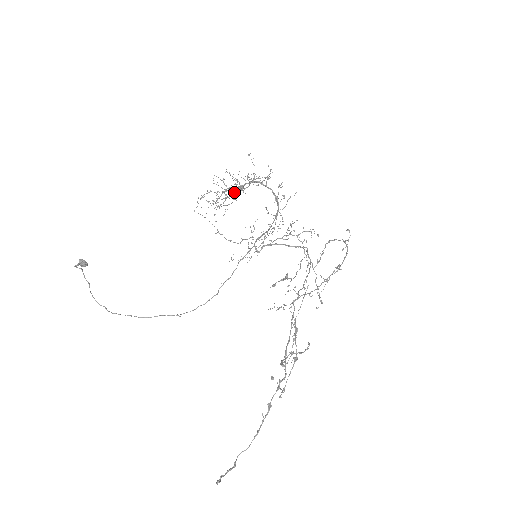
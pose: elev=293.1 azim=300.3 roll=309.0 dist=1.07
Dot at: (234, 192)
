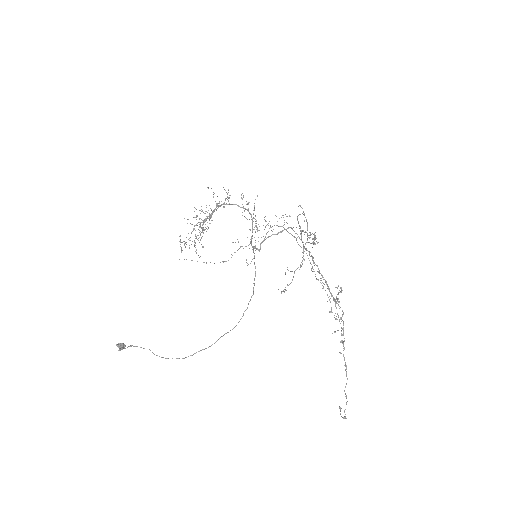
Dot at: (199, 227)
